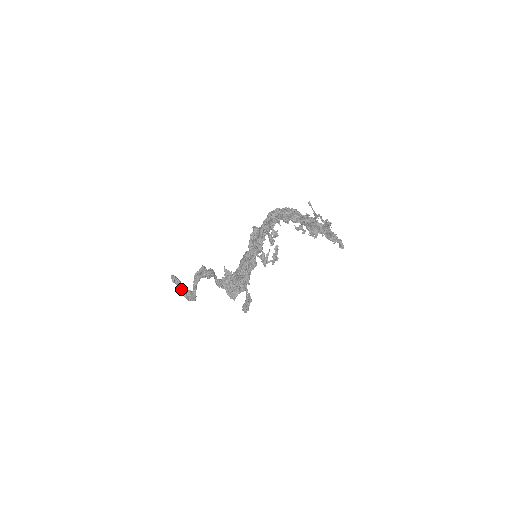
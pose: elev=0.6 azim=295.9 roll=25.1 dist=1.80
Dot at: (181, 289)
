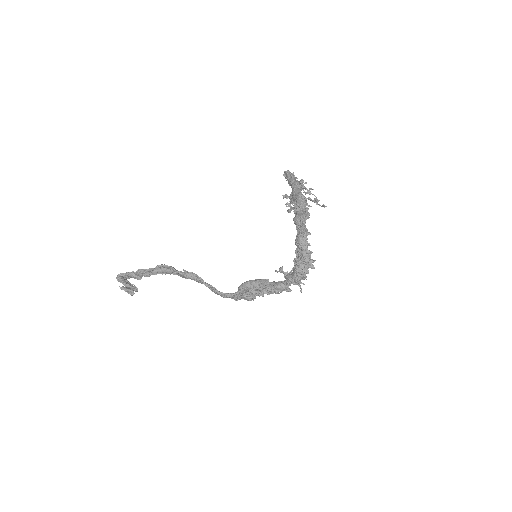
Dot at: occluded
